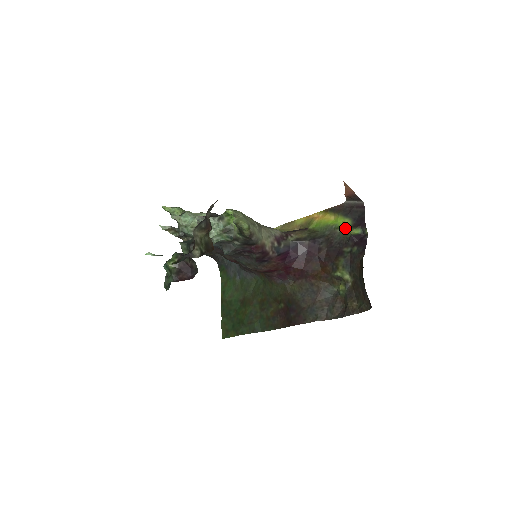
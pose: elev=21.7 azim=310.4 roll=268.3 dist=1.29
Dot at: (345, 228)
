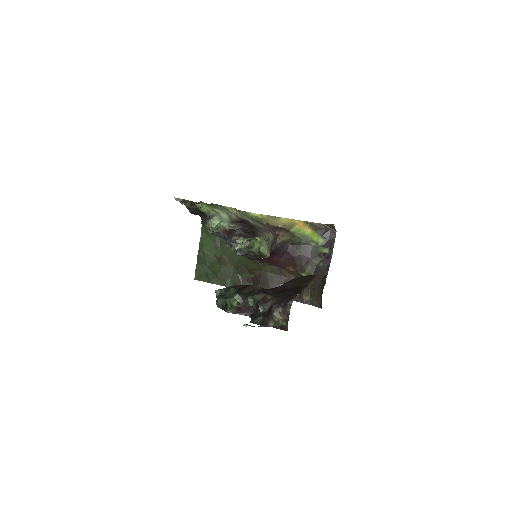
Dot at: (318, 245)
